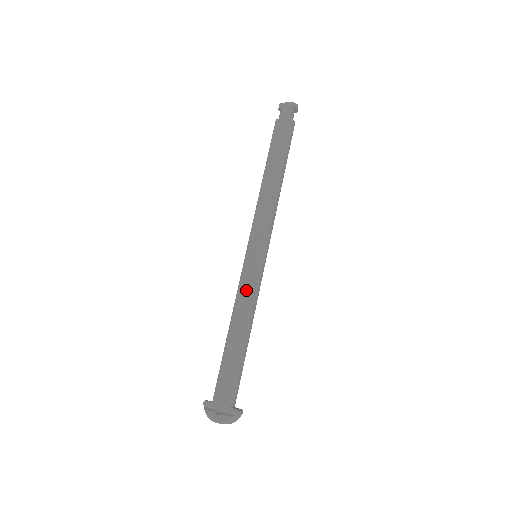
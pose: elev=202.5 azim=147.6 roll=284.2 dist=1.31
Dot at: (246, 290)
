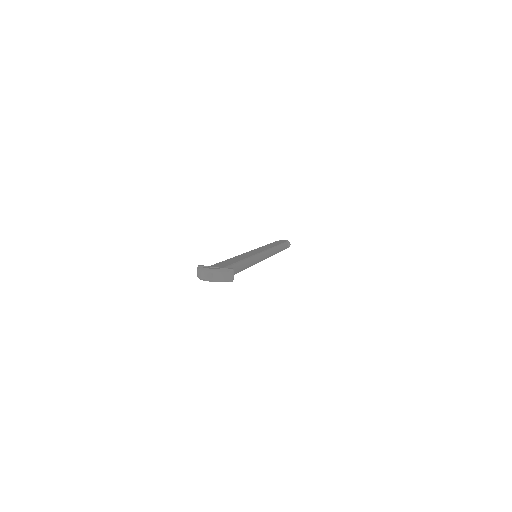
Dot at: (250, 254)
